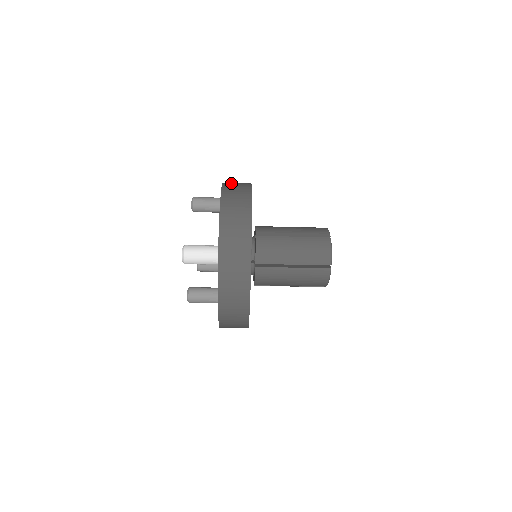
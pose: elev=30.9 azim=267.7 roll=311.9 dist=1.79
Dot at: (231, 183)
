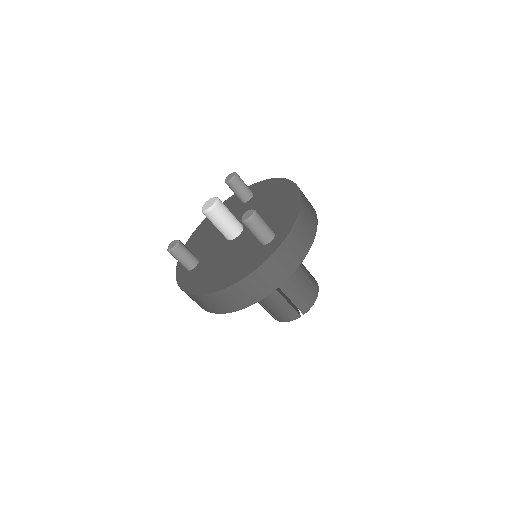
Dot at: occluded
